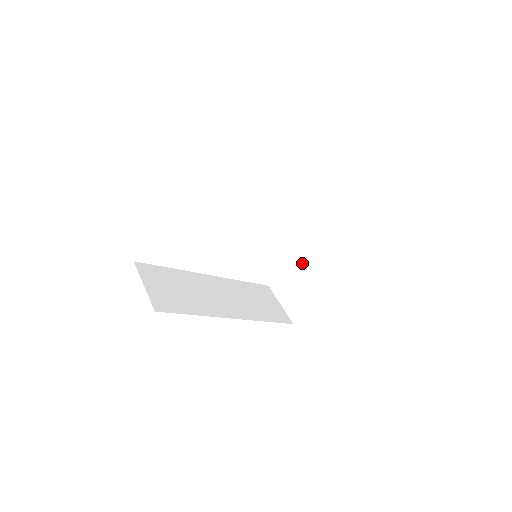
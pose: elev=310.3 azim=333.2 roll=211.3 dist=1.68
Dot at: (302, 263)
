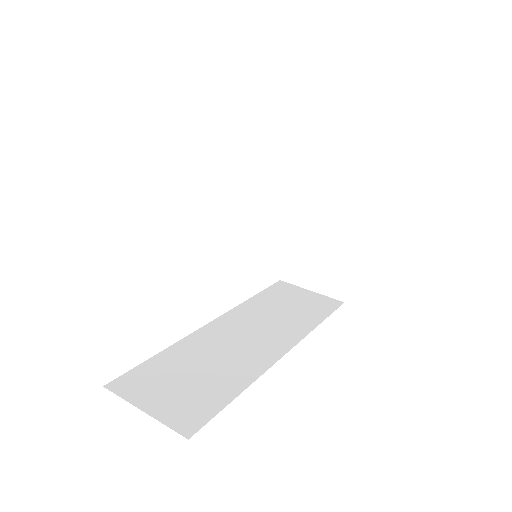
Dot at: (302, 226)
